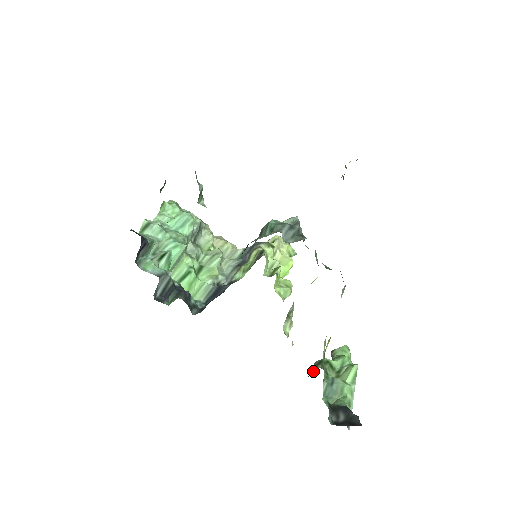
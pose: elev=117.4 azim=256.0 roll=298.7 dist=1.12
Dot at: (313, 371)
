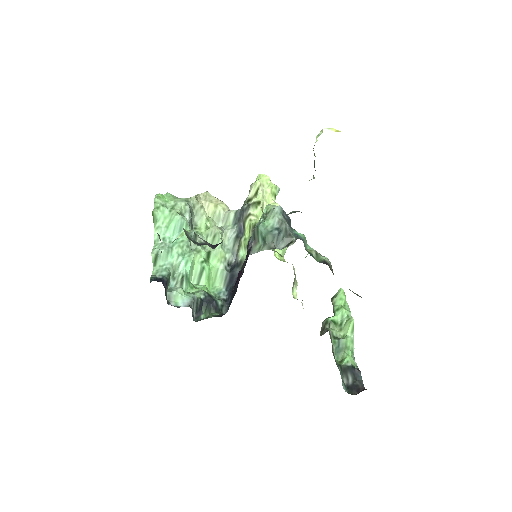
Dot at: (323, 330)
